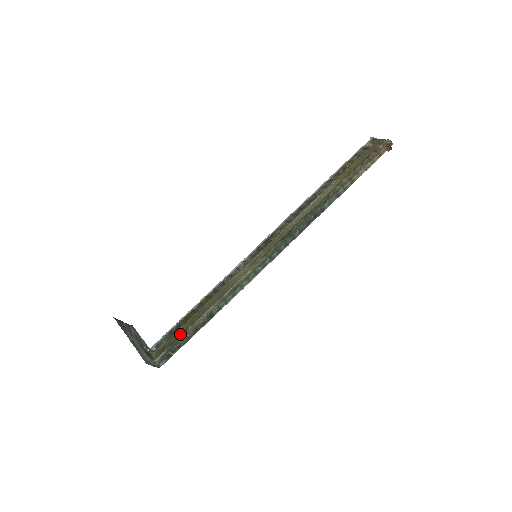
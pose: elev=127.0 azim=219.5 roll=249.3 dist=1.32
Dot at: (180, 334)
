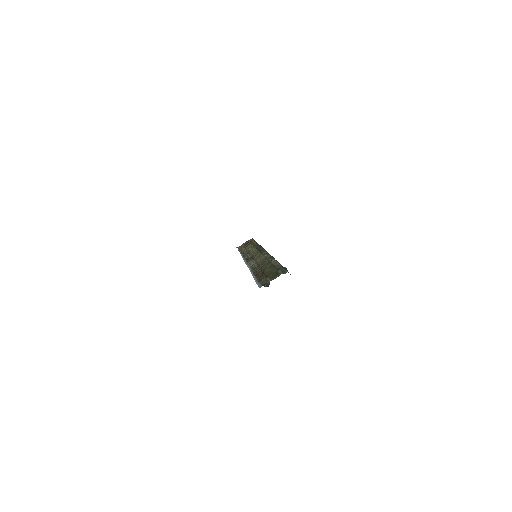
Dot at: (273, 269)
